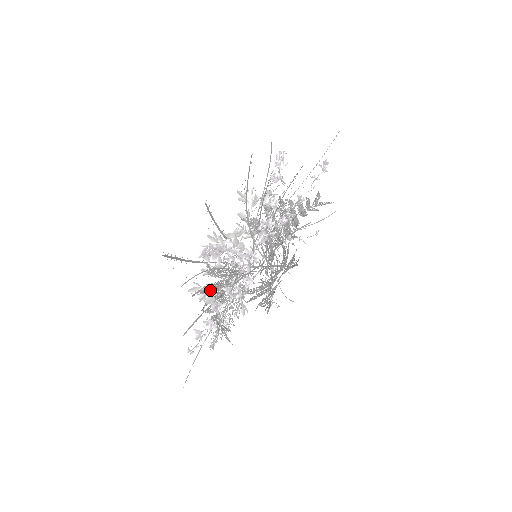
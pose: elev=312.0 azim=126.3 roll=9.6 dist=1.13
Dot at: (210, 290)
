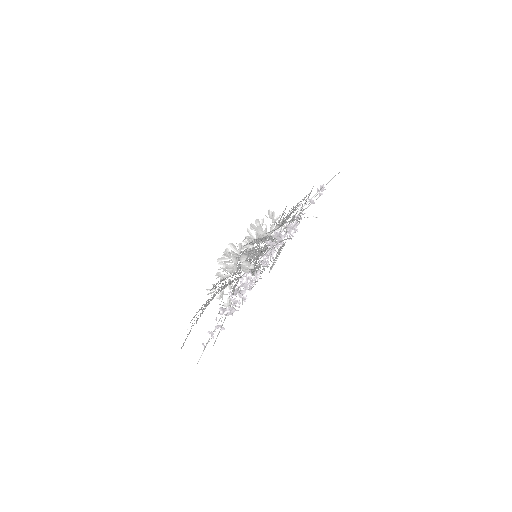
Dot at: (228, 280)
